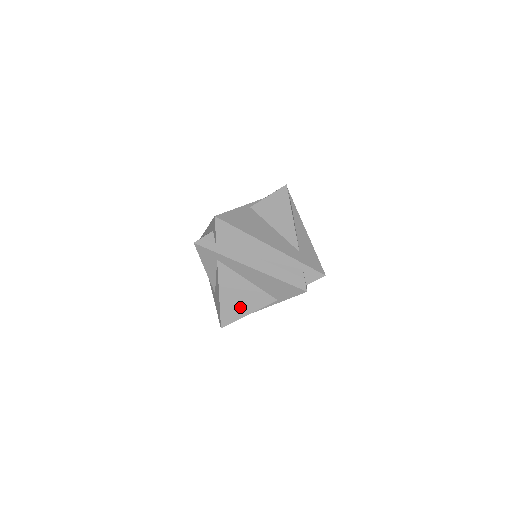
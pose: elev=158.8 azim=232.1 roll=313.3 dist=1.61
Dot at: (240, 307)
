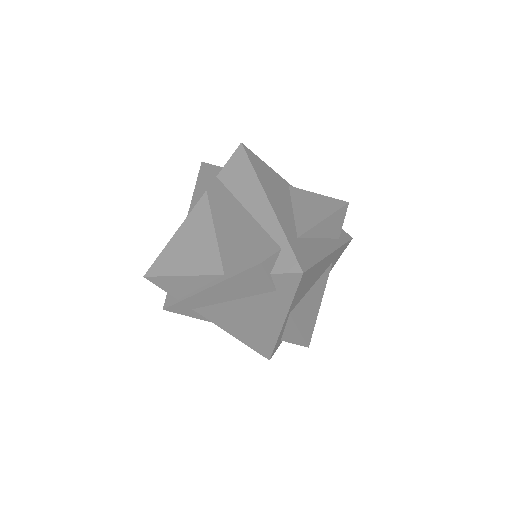
Dot at: (182, 260)
